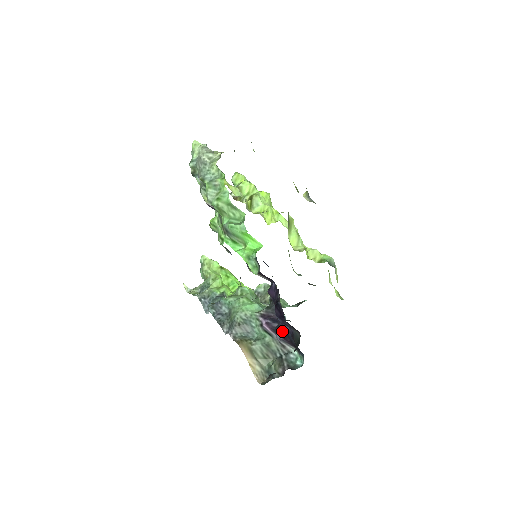
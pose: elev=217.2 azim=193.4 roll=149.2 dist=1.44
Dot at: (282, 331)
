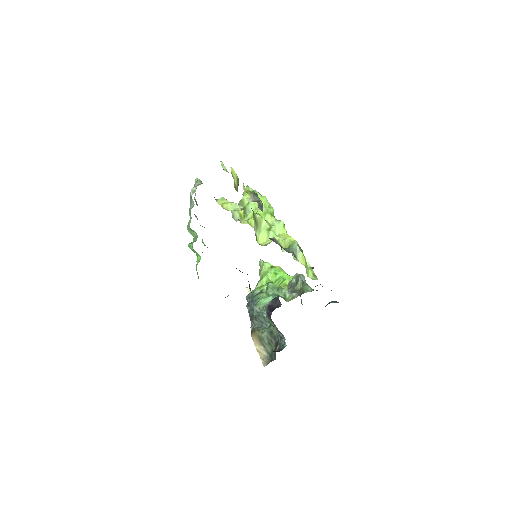
Dot at: occluded
